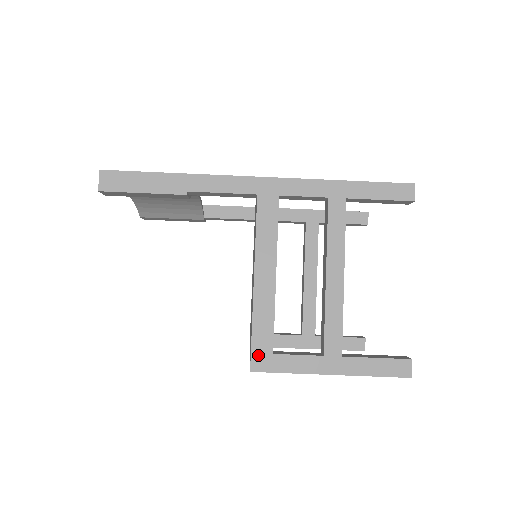
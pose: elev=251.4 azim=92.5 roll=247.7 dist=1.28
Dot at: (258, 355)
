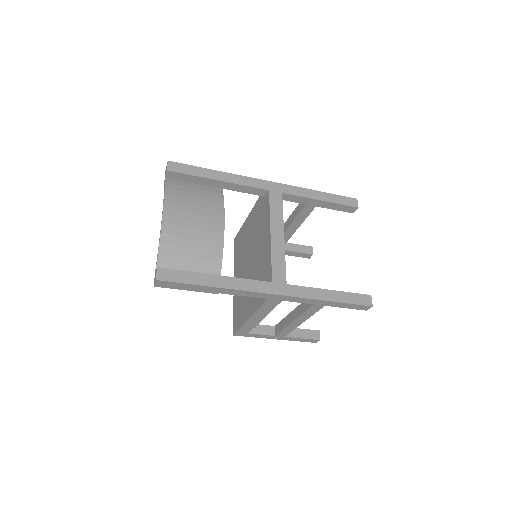
Dot at: (240, 333)
